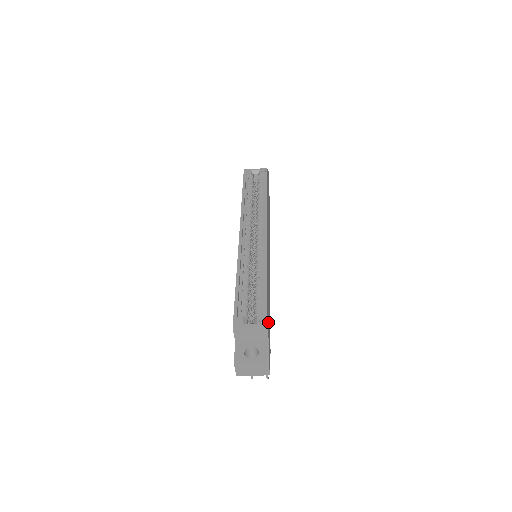
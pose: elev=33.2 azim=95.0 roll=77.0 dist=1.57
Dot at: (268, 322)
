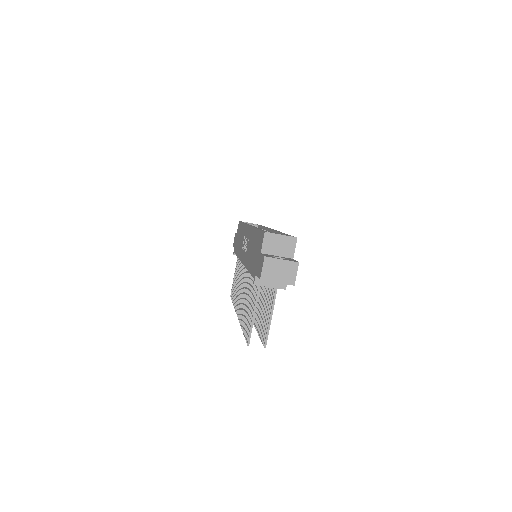
Dot at: occluded
